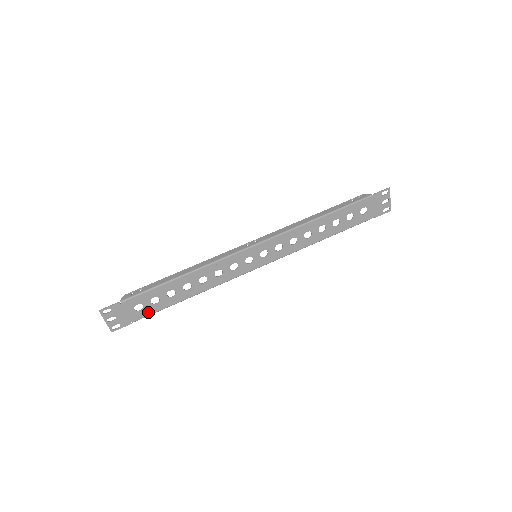
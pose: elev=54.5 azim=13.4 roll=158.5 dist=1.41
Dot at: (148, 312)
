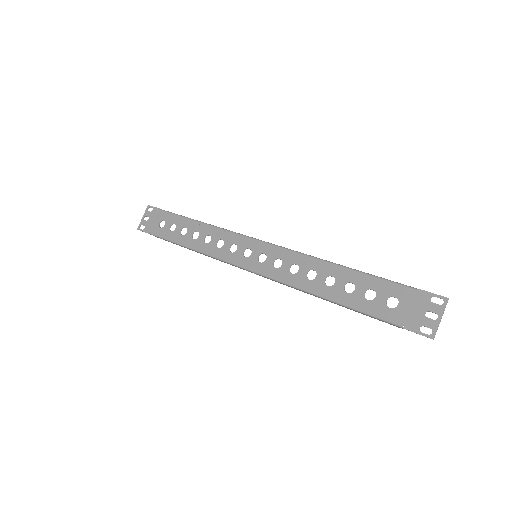
Dot at: (162, 234)
